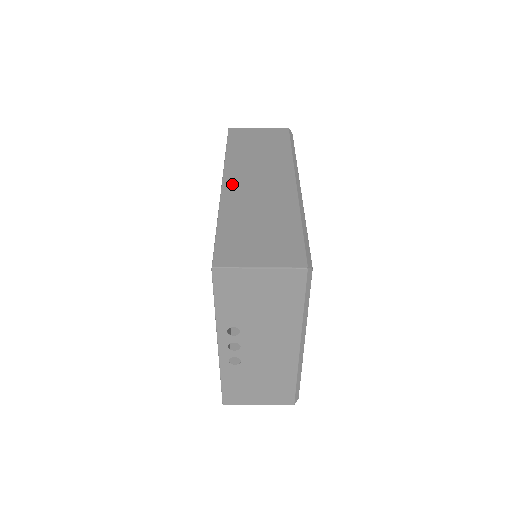
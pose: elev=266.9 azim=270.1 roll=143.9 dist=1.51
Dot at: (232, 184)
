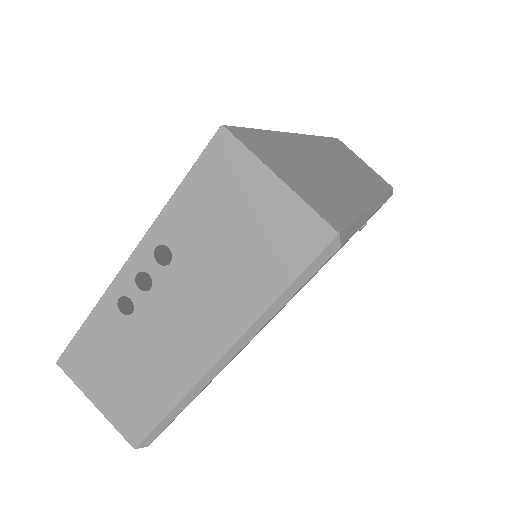
Dot at: (309, 142)
